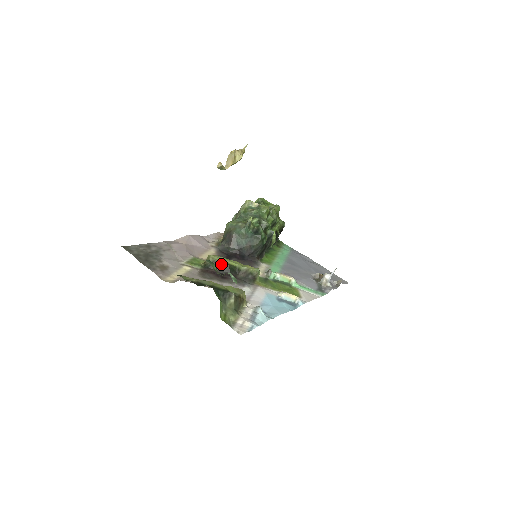
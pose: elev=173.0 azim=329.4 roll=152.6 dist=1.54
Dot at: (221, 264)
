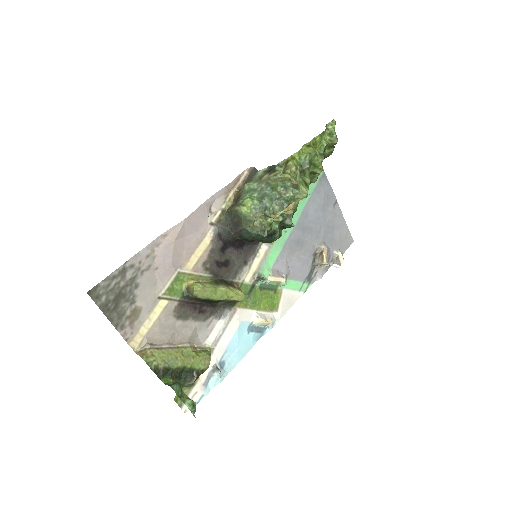
Dot at: (204, 299)
